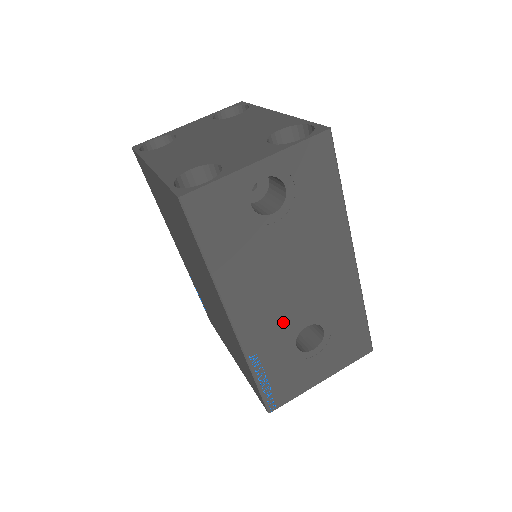
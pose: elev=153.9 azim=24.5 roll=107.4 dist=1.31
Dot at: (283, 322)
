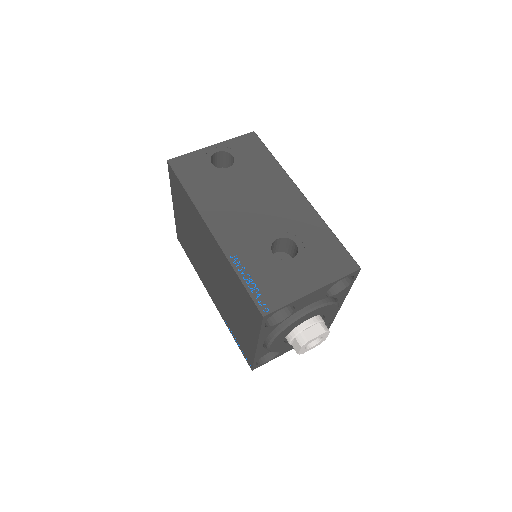
Dot at: (254, 233)
